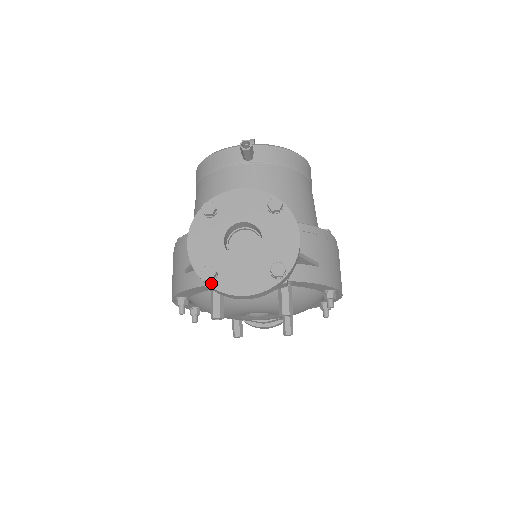
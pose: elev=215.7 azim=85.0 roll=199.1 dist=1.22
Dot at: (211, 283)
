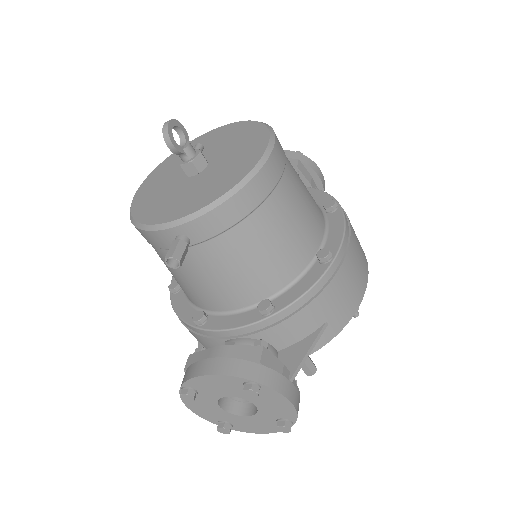
Dot at: (231, 428)
